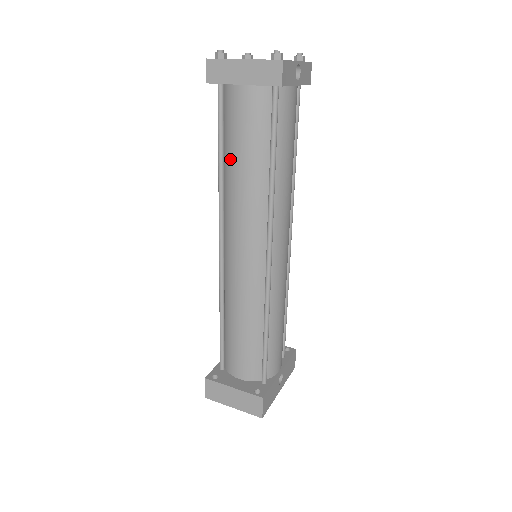
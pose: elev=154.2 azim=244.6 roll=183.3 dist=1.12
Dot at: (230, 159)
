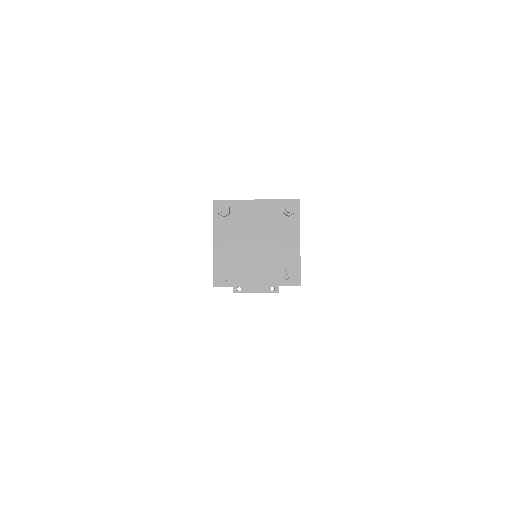
Dot at: occluded
